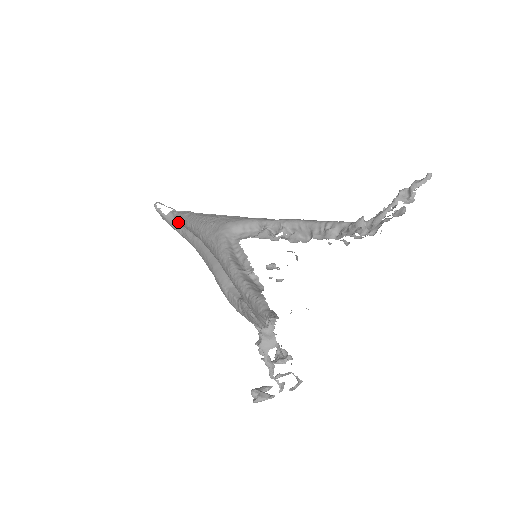
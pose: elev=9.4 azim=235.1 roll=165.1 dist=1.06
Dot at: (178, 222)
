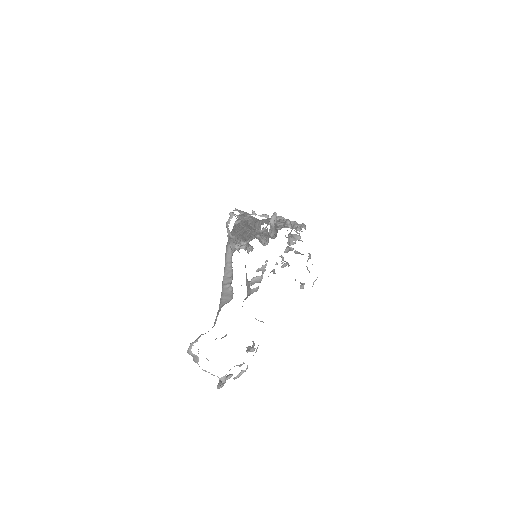
Dot at: occluded
